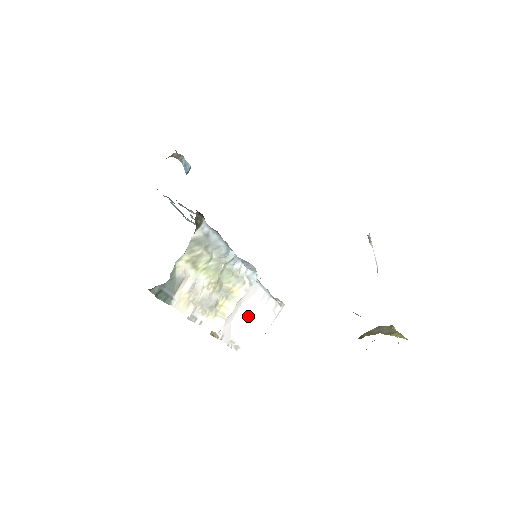
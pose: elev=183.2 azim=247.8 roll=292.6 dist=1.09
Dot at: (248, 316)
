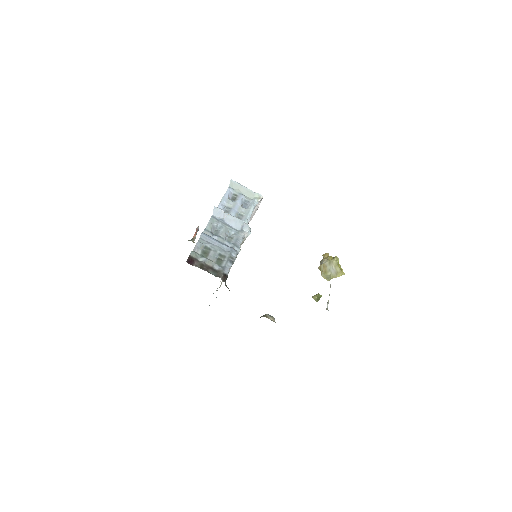
Dot at: occluded
